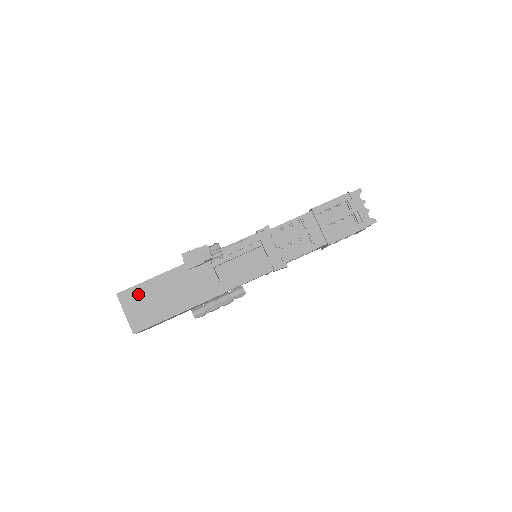
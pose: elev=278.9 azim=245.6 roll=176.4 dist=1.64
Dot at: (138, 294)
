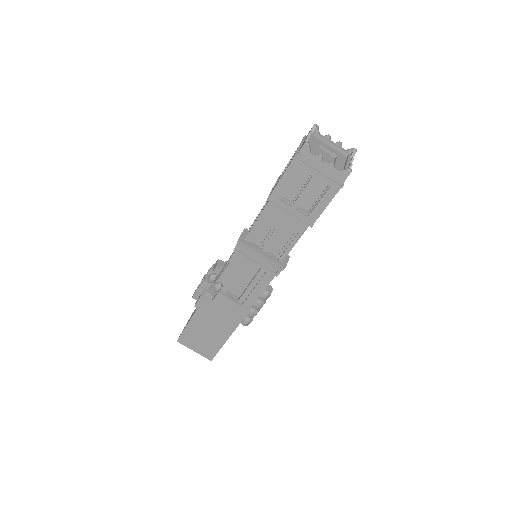
Dot at: (190, 336)
